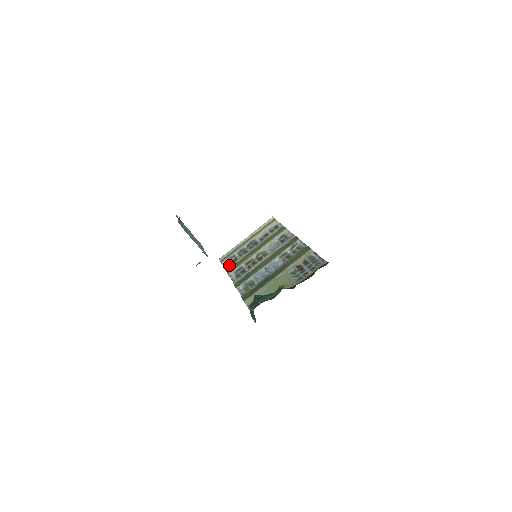
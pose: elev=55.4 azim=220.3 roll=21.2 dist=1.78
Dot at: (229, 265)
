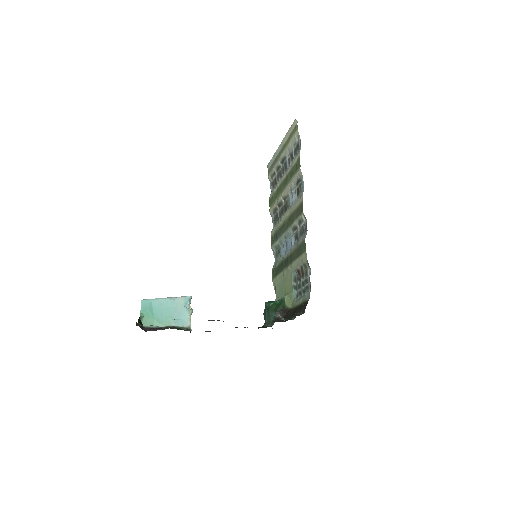
Dot at: (272, 189)
